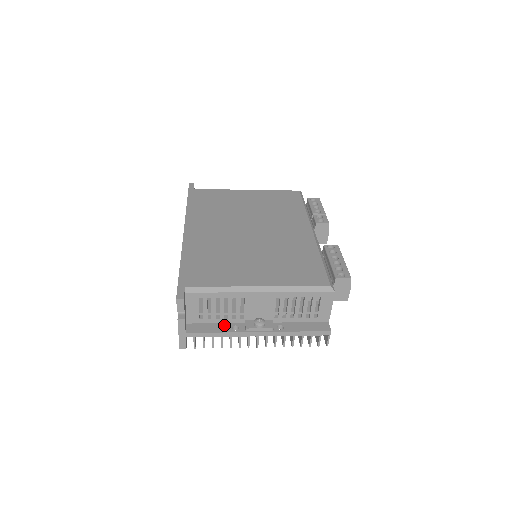
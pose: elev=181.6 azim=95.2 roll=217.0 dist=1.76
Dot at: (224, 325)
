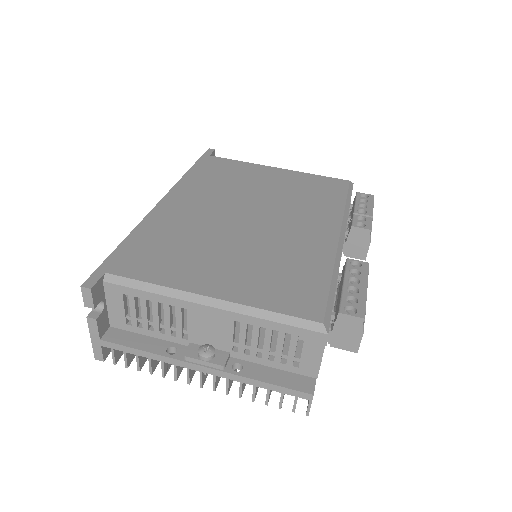
Dot at: (158, 342)
